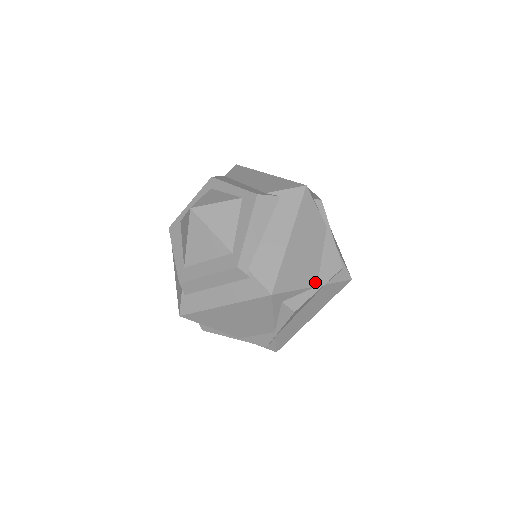
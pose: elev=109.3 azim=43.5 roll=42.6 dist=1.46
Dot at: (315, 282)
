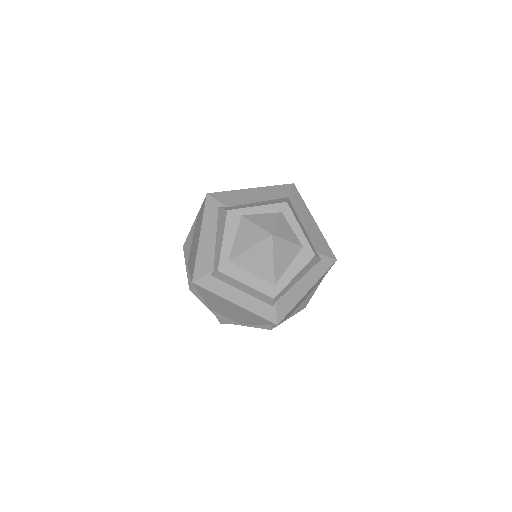
Dot at: (291, 314)
